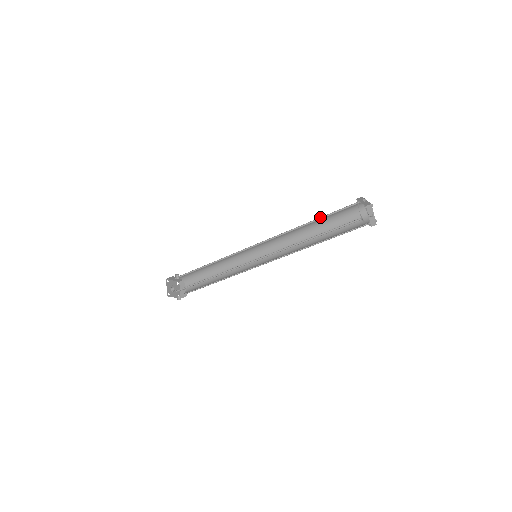
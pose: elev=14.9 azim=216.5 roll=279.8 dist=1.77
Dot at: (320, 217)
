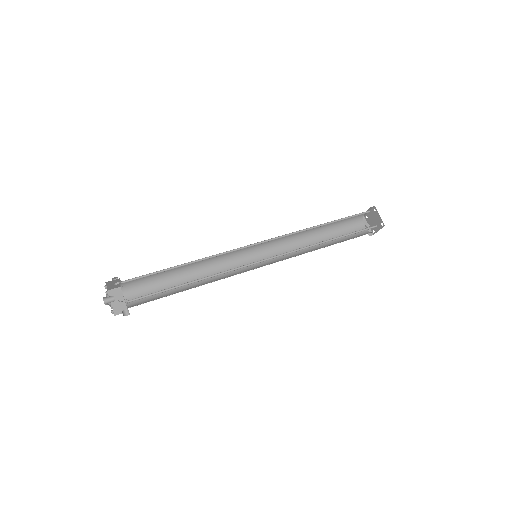
Dot at: (336, 220)
